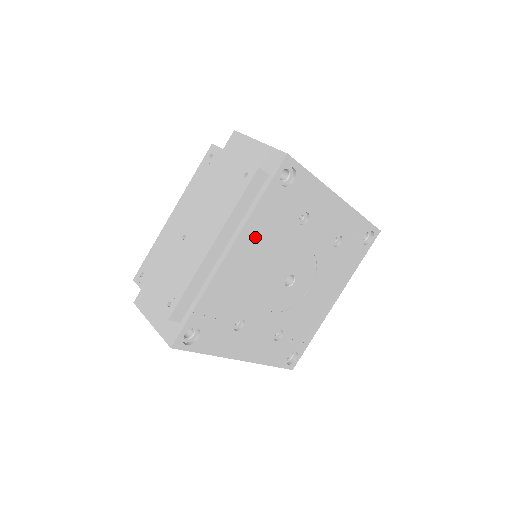
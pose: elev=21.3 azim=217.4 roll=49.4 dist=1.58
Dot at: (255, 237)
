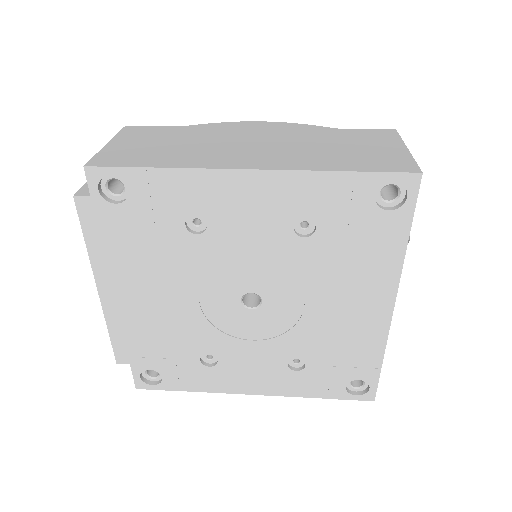
Dot at: (136, 270)
